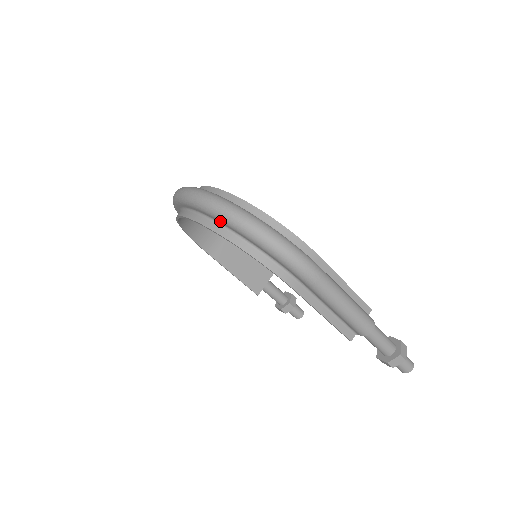
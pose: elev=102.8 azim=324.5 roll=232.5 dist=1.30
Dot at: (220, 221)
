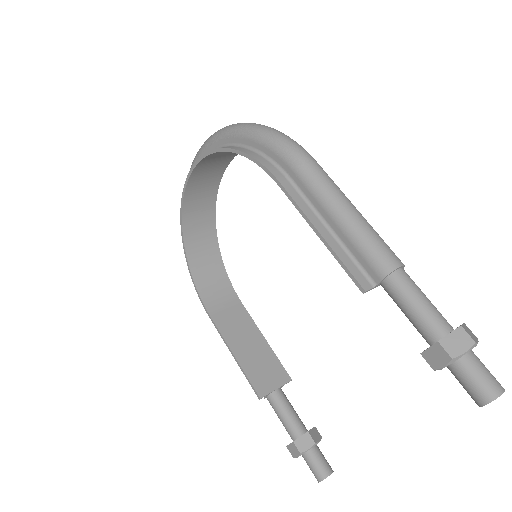
Dot at: (214, 142)
